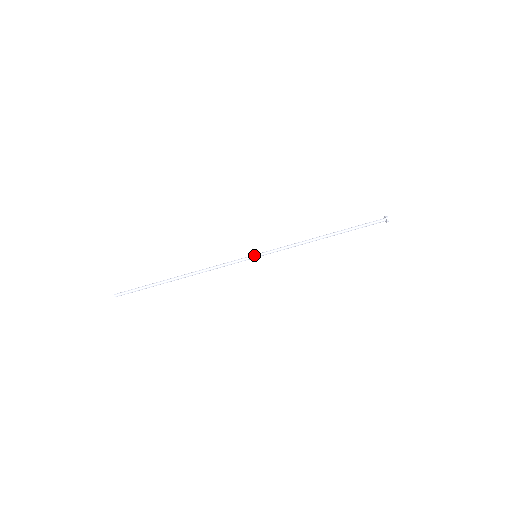
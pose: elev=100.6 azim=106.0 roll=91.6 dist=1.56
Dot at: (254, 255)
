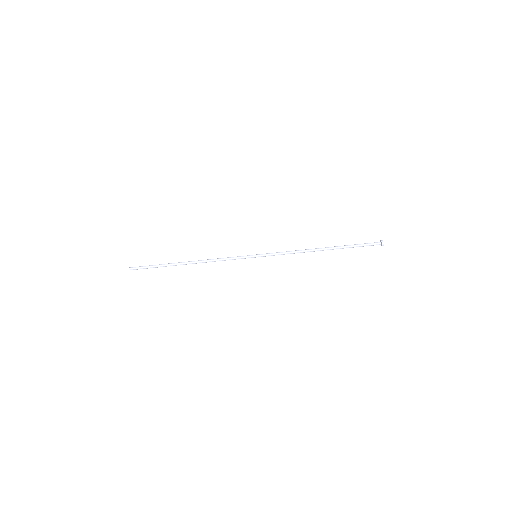
Dot at: occluded
